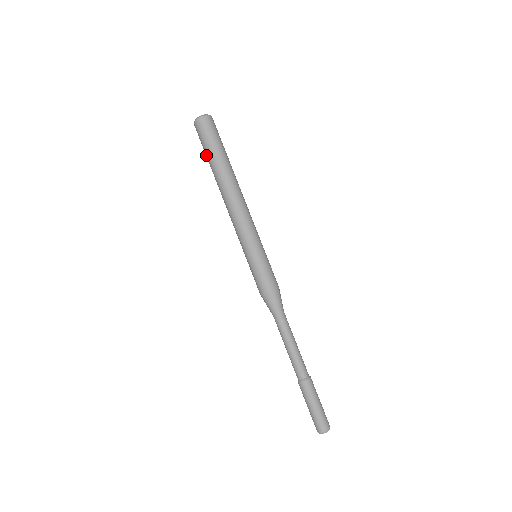
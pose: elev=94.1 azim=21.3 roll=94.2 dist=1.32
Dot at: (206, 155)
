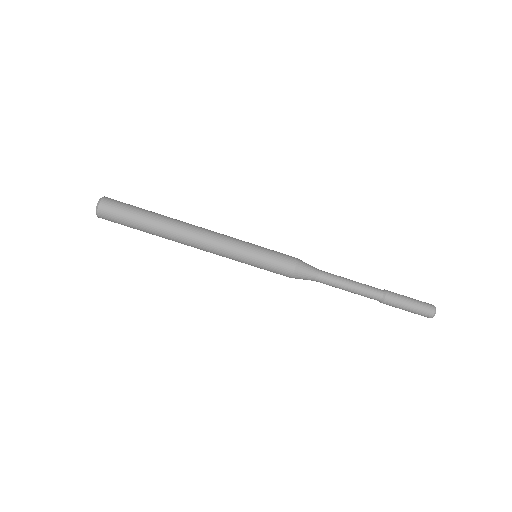
Dot at: occluded
